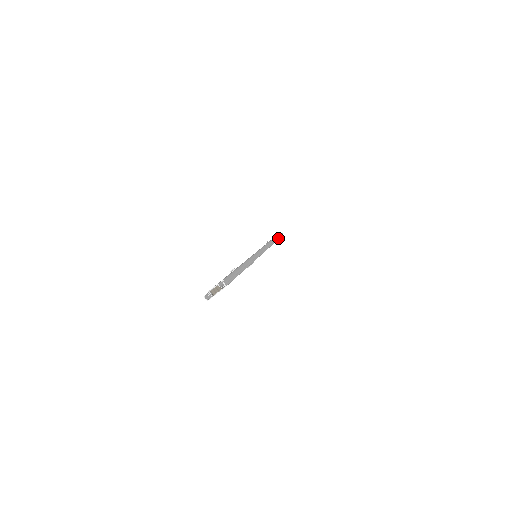
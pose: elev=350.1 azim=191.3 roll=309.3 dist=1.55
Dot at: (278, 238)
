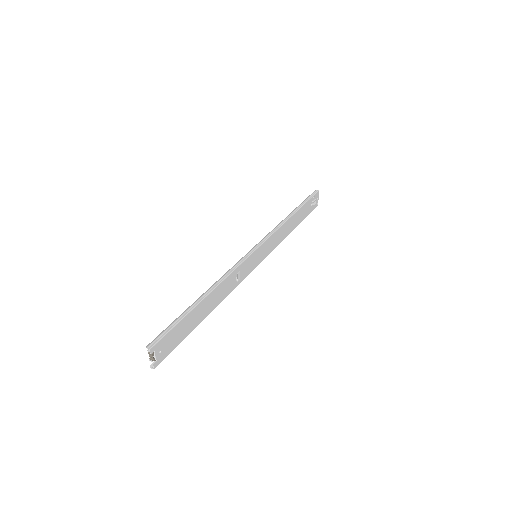
Dot at: (302, 204)
